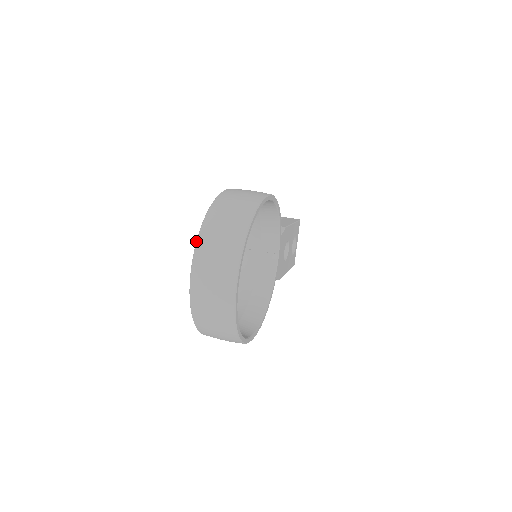
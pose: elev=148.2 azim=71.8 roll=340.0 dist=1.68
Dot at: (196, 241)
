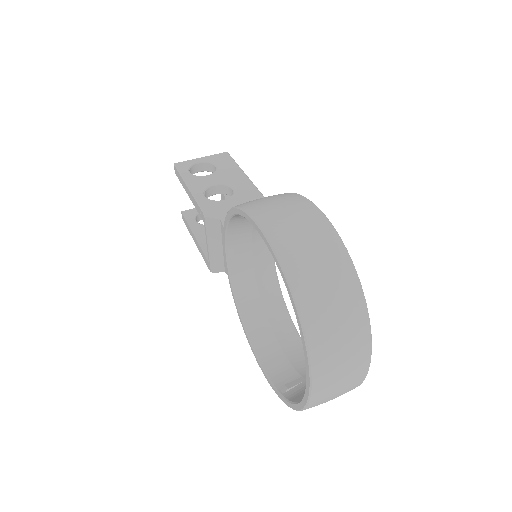
Dot at: (306, 350)
